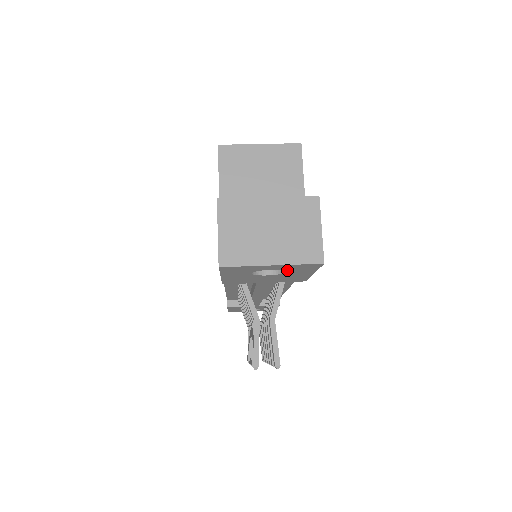
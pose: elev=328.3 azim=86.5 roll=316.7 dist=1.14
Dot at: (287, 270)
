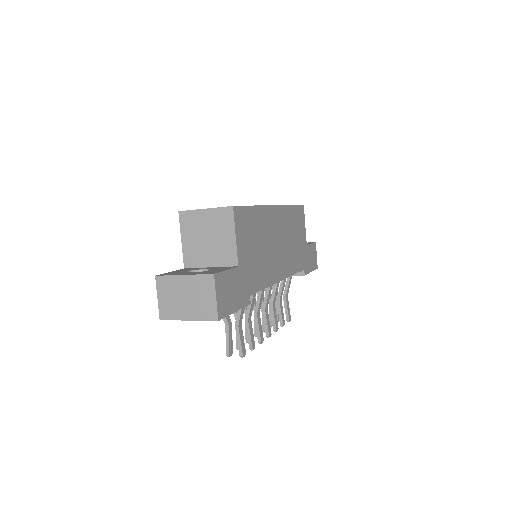
Dot at: occluded
